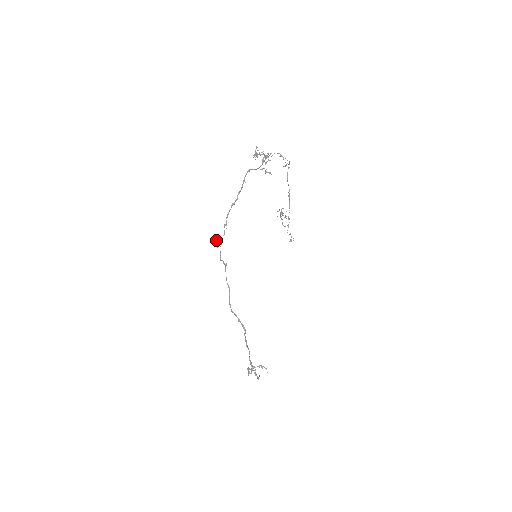
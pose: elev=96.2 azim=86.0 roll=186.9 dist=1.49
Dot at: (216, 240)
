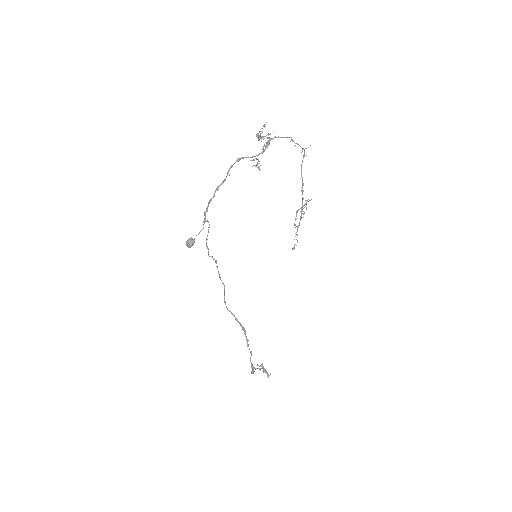
Dot at: (188, 239)
